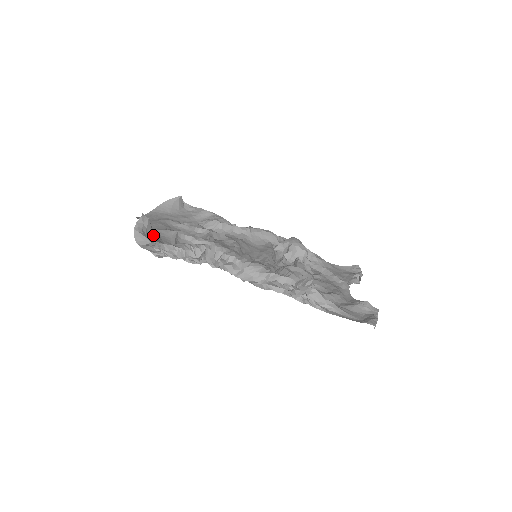
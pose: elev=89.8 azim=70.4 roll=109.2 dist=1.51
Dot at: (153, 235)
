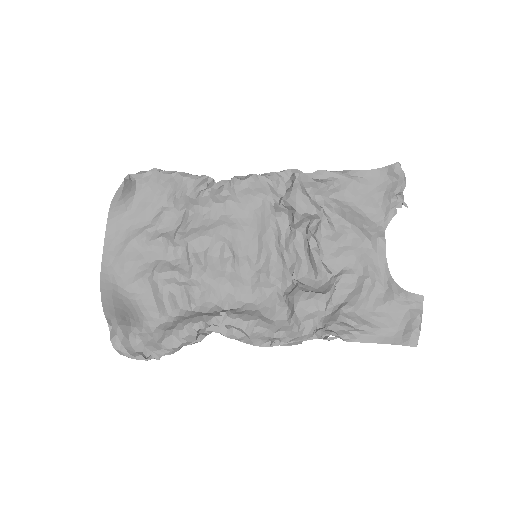
Dot at: (134, 329)
